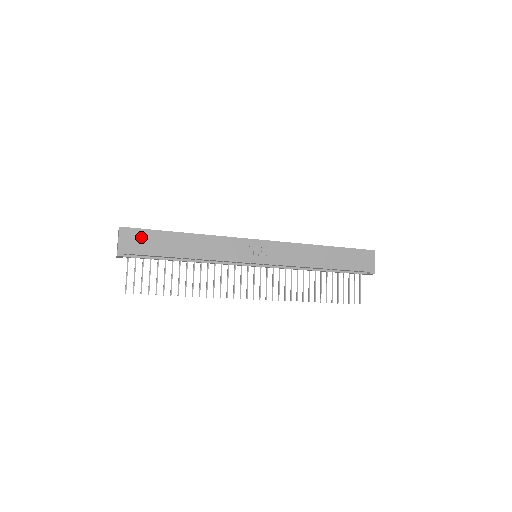
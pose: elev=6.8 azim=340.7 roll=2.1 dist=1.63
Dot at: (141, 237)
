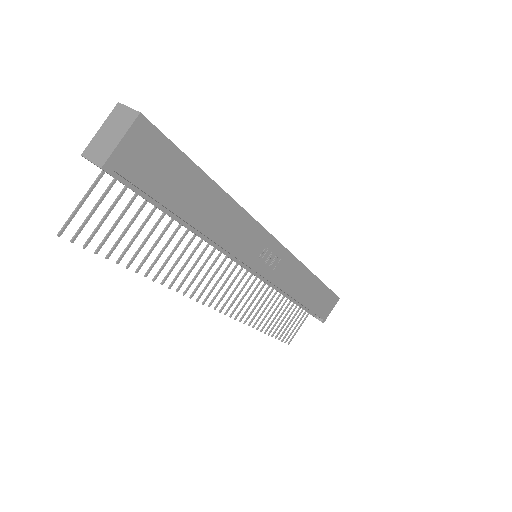
Dot at: (160, 156)
